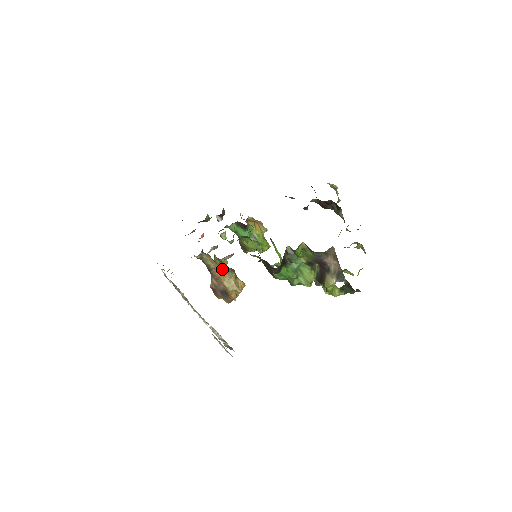
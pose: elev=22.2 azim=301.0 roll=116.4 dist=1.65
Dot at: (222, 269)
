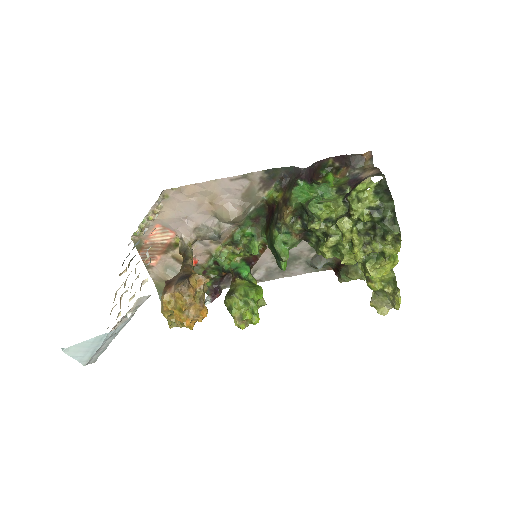
Dot at: occluded
